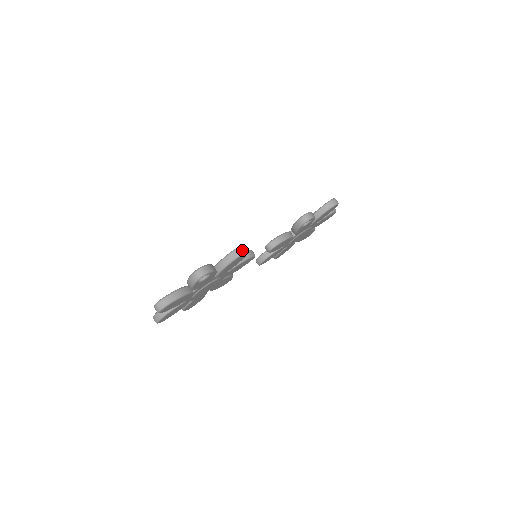
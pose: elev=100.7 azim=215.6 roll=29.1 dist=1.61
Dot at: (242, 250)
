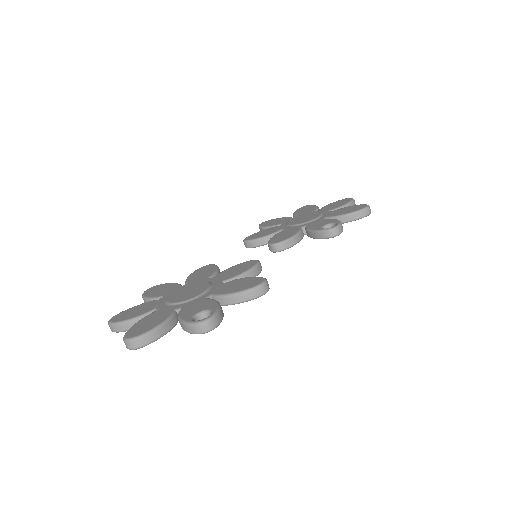
Dot at: (263, 290)
